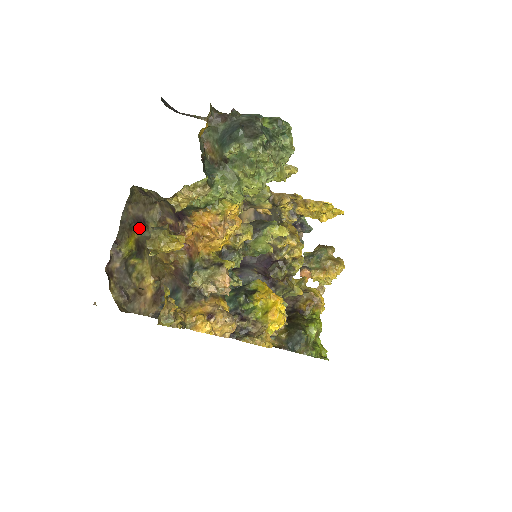
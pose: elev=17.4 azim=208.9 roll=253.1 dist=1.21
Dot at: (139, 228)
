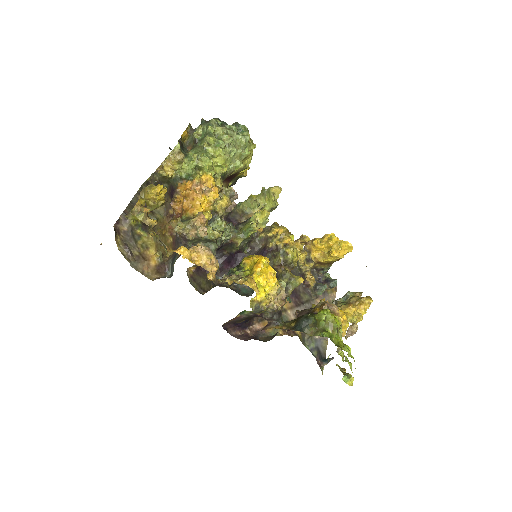
Dot at: occluded
